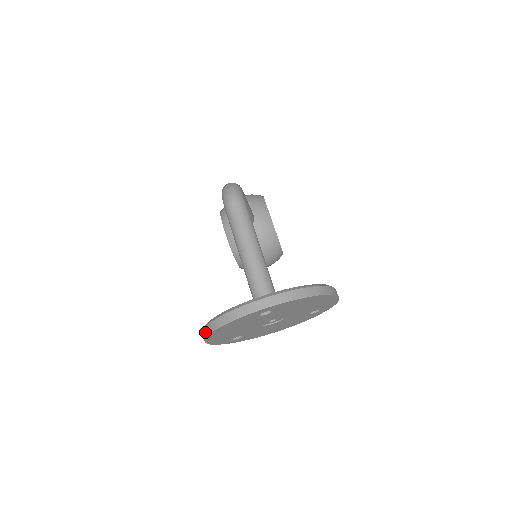
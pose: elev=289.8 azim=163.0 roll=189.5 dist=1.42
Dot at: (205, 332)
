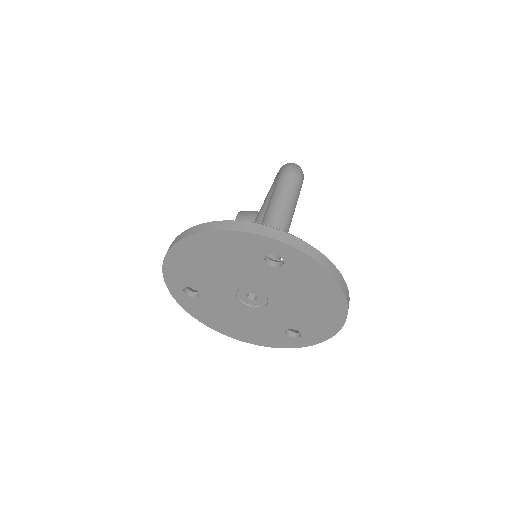
Dot at: (185, 233)
